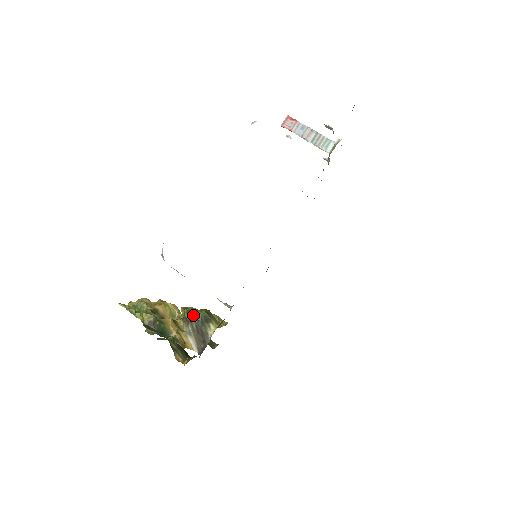
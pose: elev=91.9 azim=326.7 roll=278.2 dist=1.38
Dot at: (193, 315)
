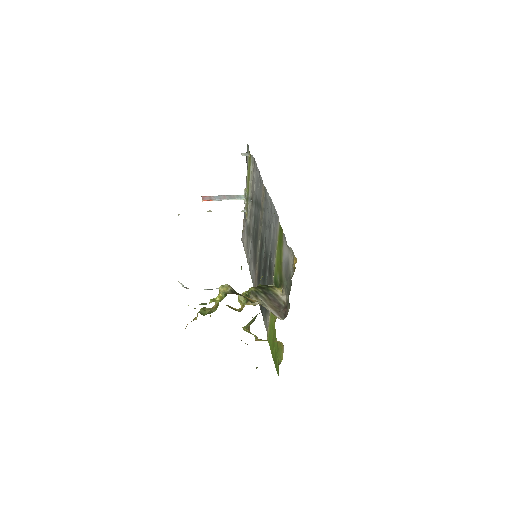
Dot at: (255, 288)
